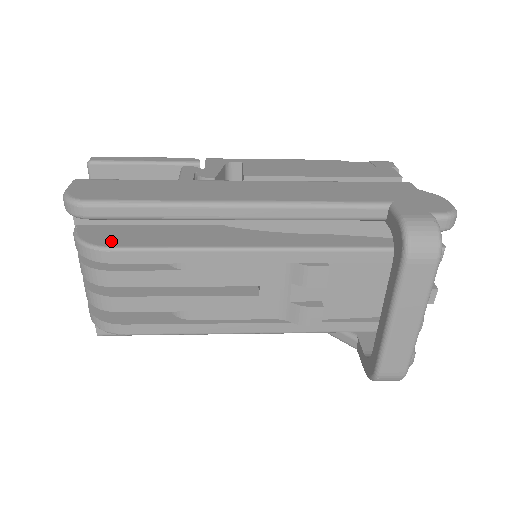
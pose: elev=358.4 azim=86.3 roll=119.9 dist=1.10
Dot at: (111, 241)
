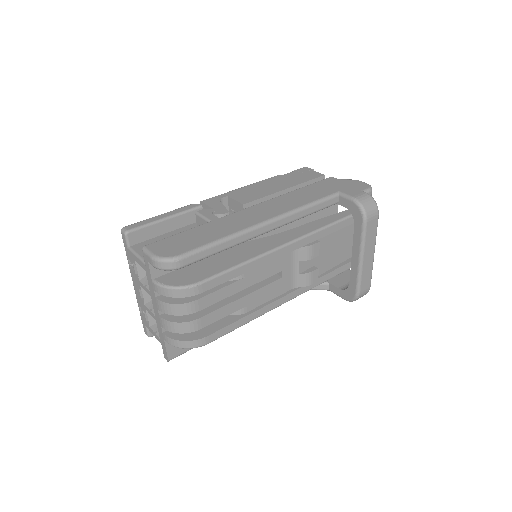
Dot at: (194, 278)
